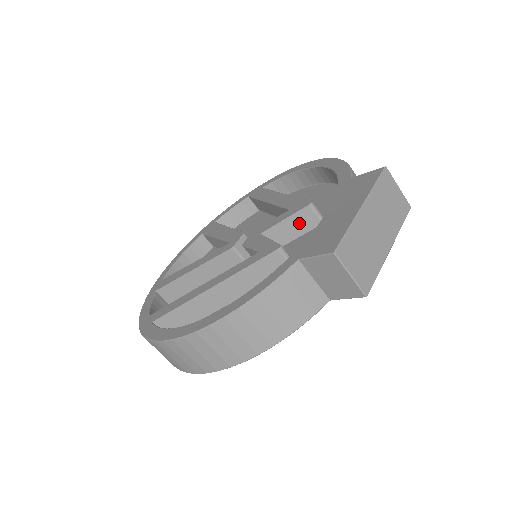
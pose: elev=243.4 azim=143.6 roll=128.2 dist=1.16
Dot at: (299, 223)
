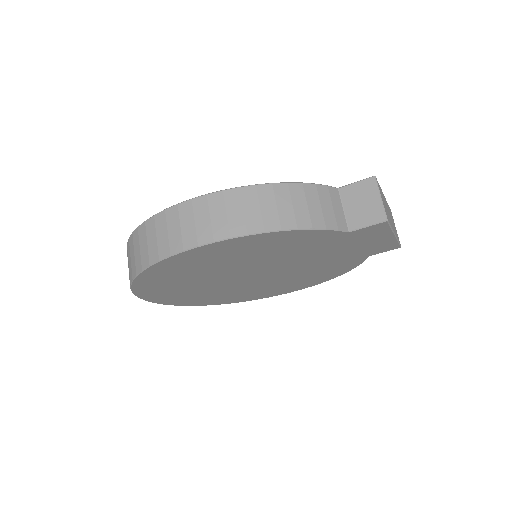
Dot at: occluded
